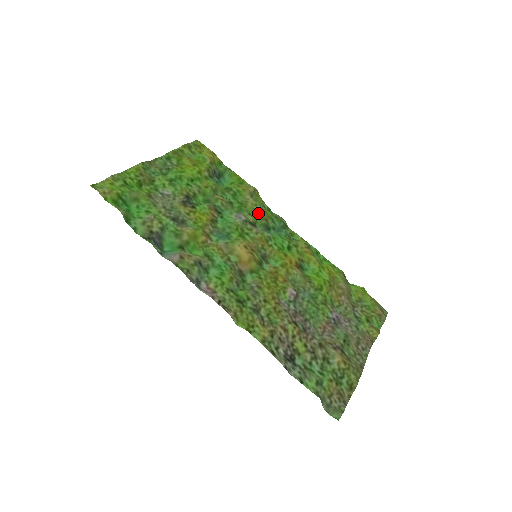
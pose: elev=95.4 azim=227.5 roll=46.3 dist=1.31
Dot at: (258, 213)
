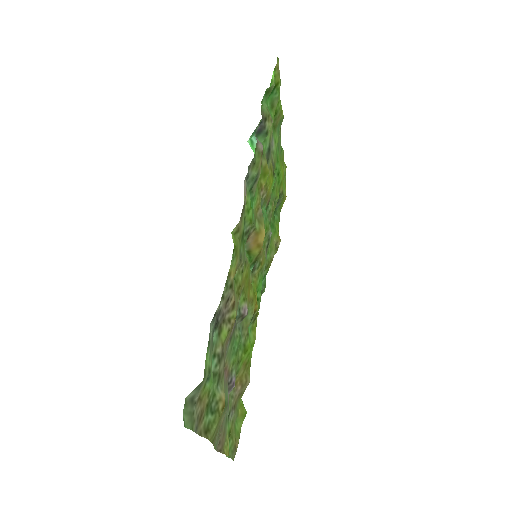
Dot at: (271, 254)
